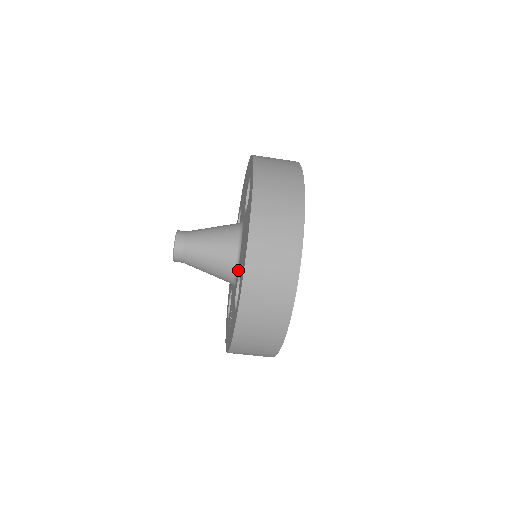
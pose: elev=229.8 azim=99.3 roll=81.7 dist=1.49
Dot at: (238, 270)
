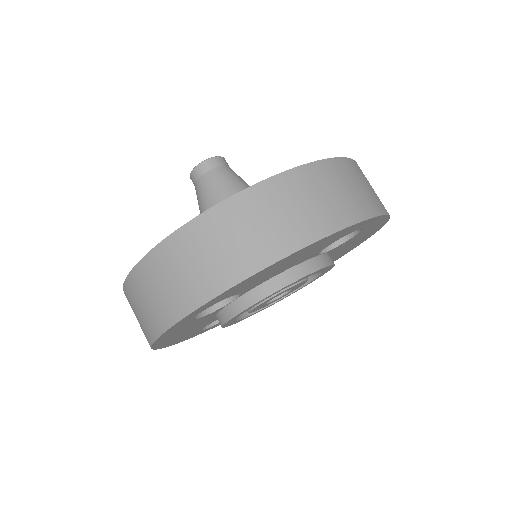
Dot at: occluded
